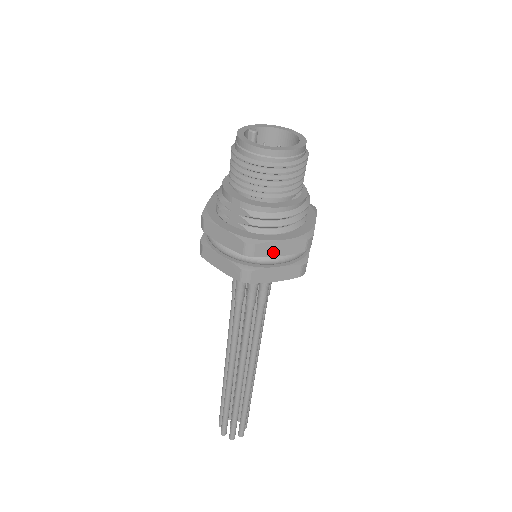
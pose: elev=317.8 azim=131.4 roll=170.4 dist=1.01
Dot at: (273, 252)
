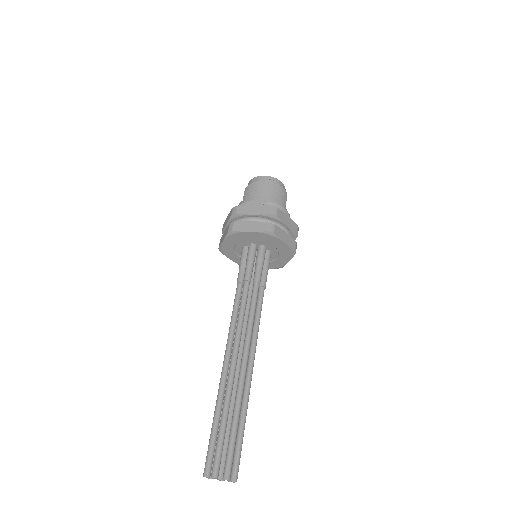
Dot at: (284, 220)
